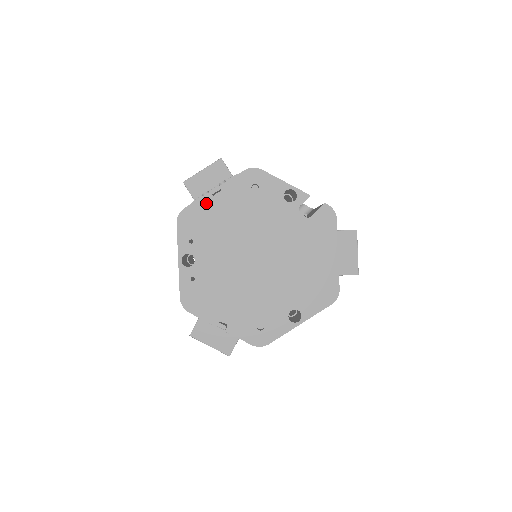
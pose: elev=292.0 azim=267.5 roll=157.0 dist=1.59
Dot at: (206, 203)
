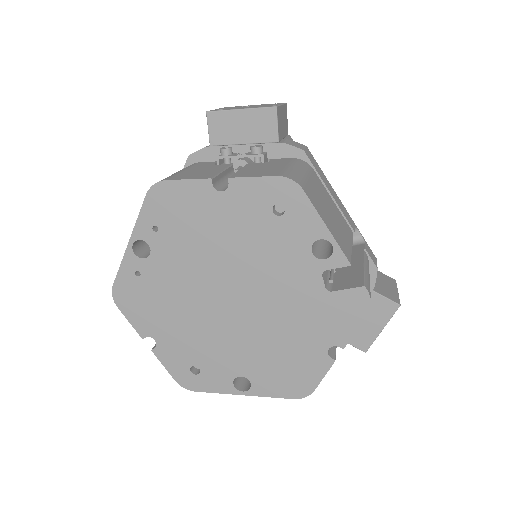
Dot at: (198, 191)
